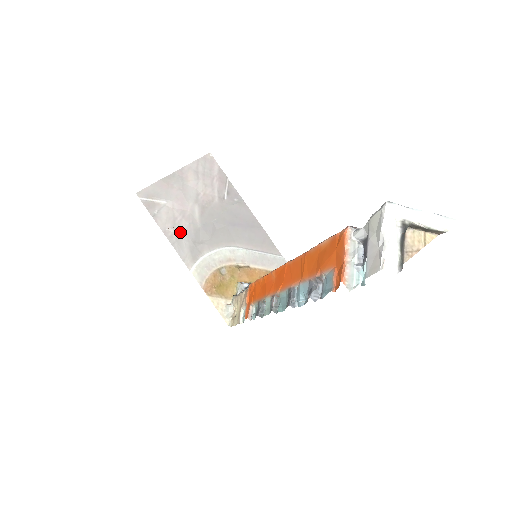
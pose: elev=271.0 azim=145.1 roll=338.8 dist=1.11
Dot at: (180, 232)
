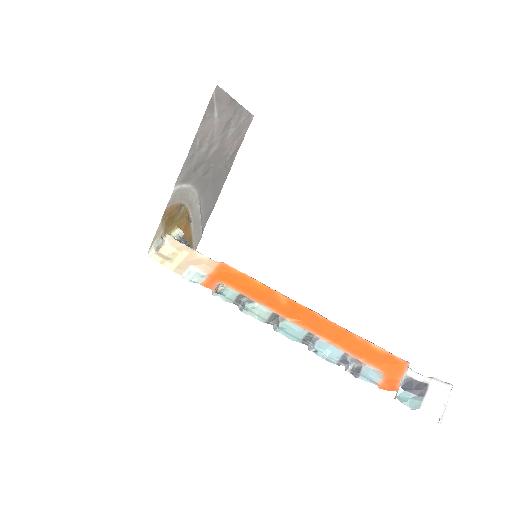
Dot at: (199, 150)
